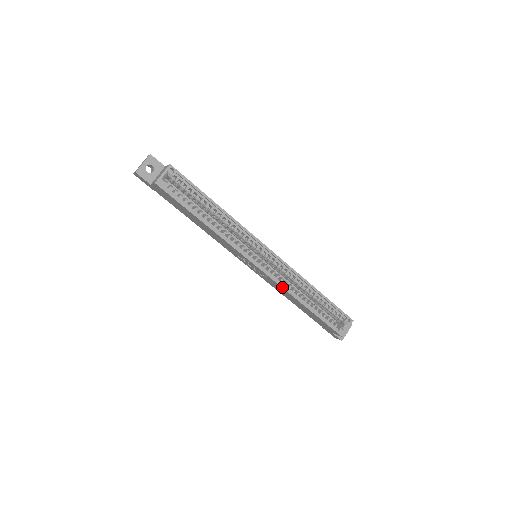
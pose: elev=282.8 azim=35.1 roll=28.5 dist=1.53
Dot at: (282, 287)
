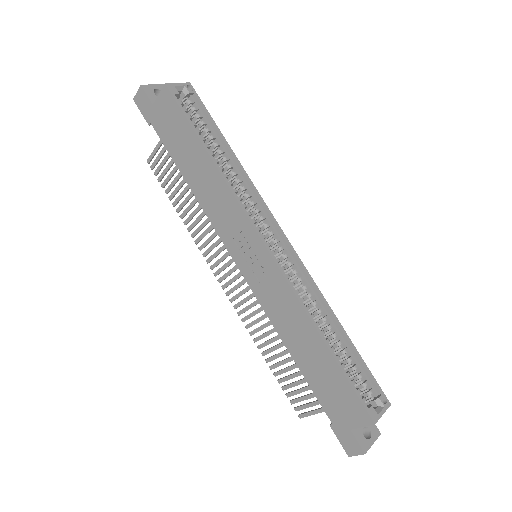
Dot at: (292, 290)
